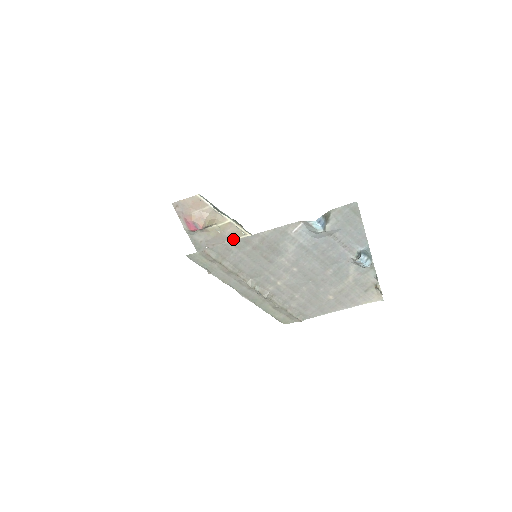
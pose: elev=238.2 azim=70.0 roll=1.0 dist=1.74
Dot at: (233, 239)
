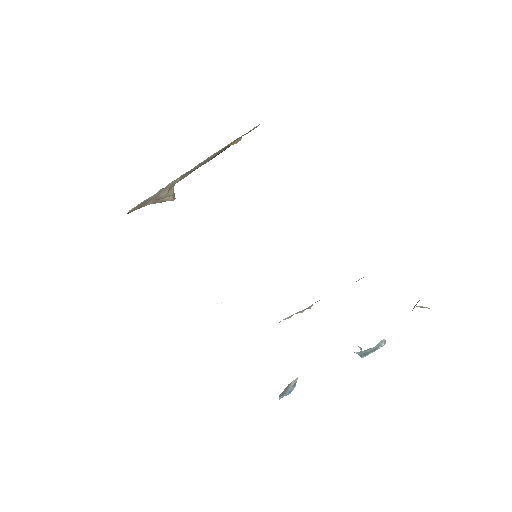
Dot at: (204, 161)
